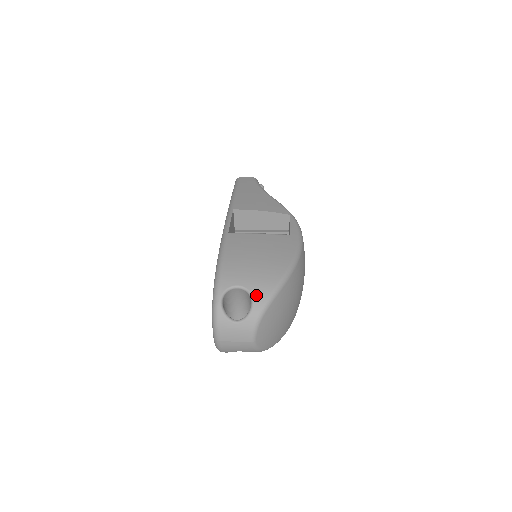
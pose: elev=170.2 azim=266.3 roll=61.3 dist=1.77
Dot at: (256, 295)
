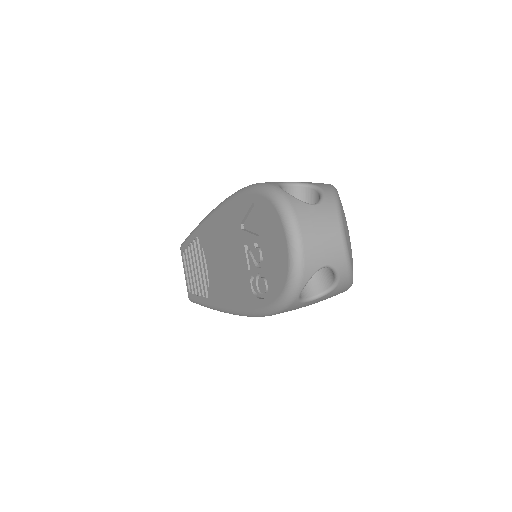
Dot at: (317, 184)
